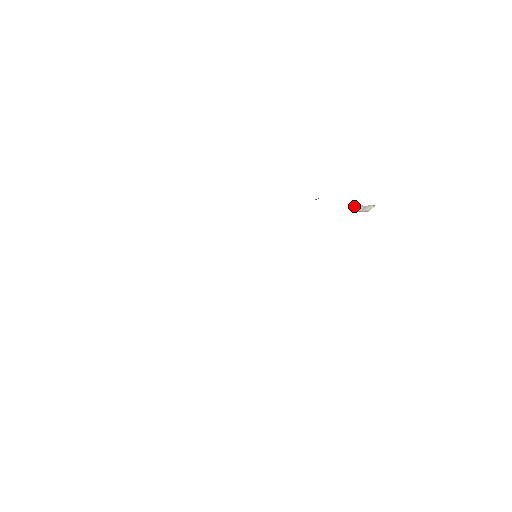
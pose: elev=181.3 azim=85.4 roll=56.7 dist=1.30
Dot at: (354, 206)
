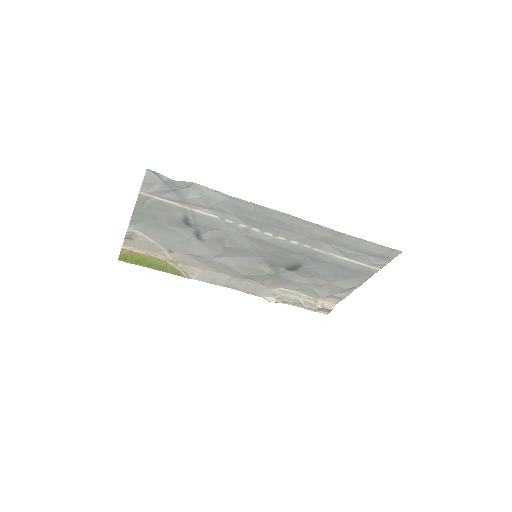
Dot at: (305, 303)
